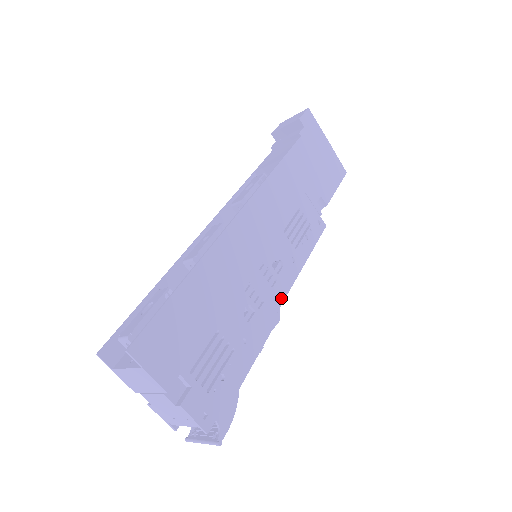
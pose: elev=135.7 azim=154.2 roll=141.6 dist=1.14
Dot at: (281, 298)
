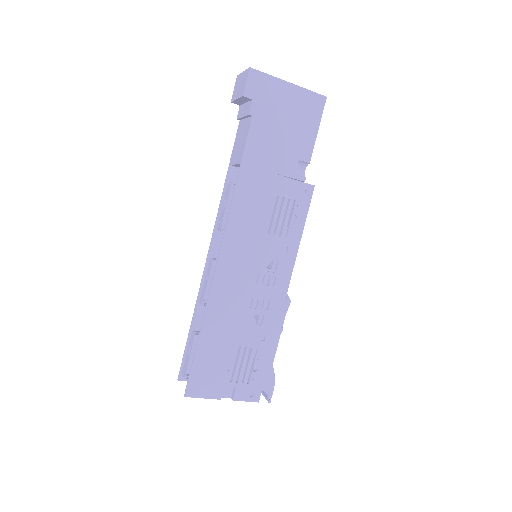
Dot at: (285, 288)
